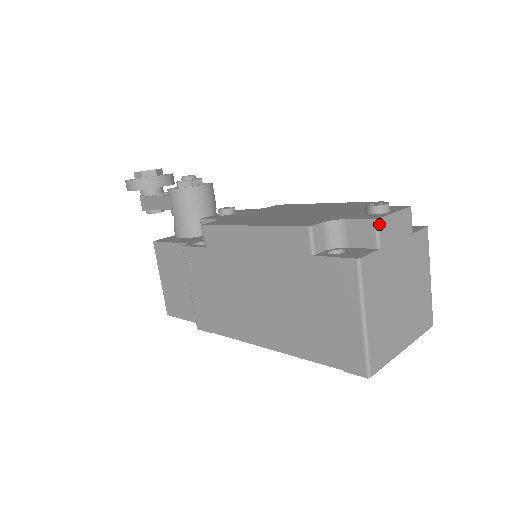
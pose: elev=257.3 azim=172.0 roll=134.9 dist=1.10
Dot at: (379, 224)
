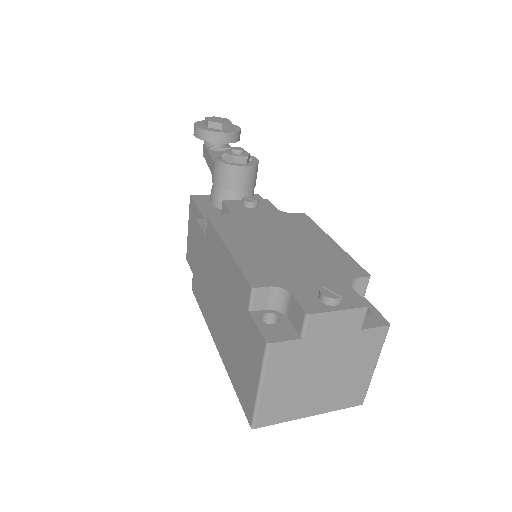
Dot at: (309, 319)
